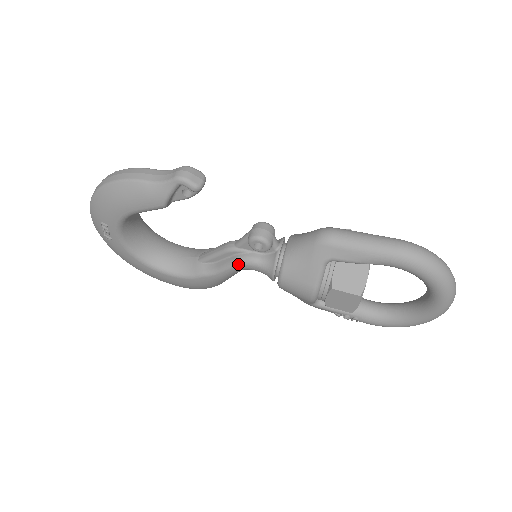
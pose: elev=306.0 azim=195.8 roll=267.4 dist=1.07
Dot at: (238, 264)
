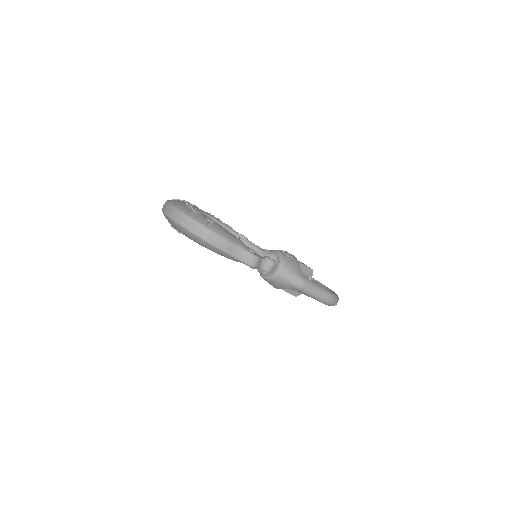
Dot at: occluded
